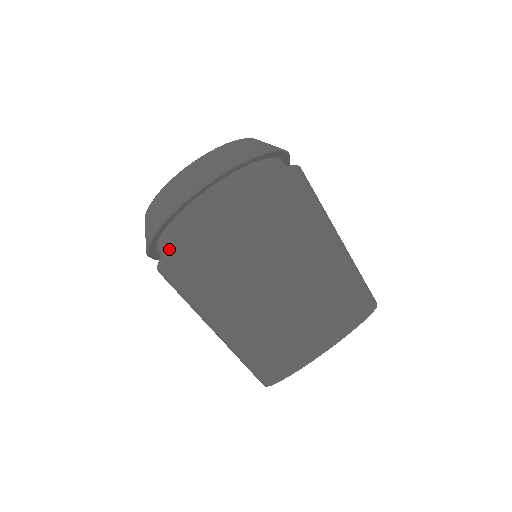
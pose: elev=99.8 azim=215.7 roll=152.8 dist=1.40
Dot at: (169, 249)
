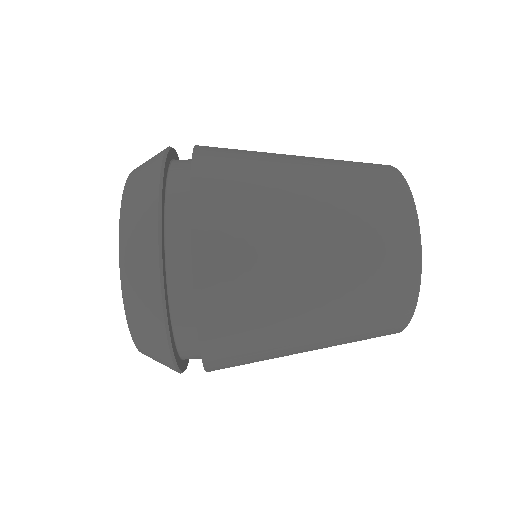
Dot at: (193, 176)
